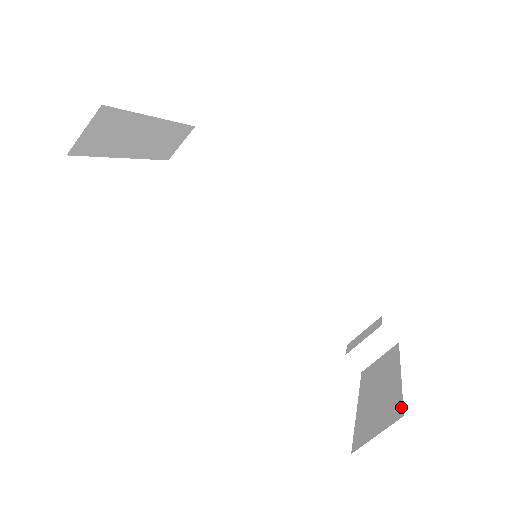
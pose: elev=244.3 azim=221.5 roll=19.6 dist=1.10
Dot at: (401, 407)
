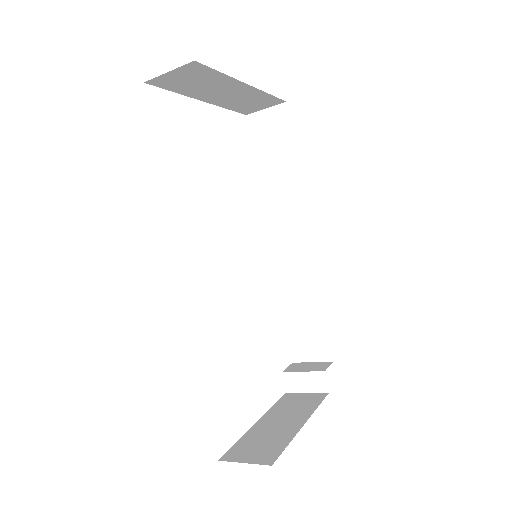
Dot at: (277, 456)
